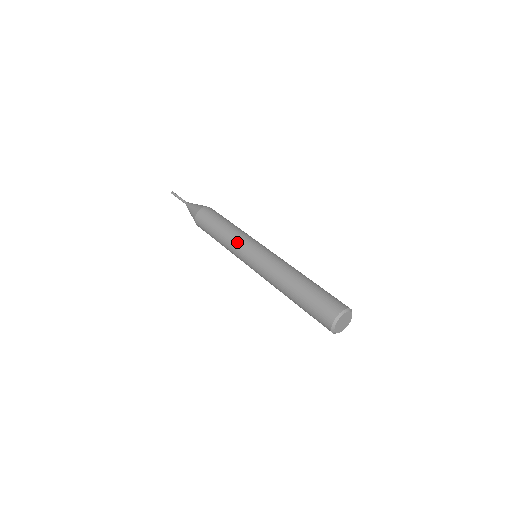
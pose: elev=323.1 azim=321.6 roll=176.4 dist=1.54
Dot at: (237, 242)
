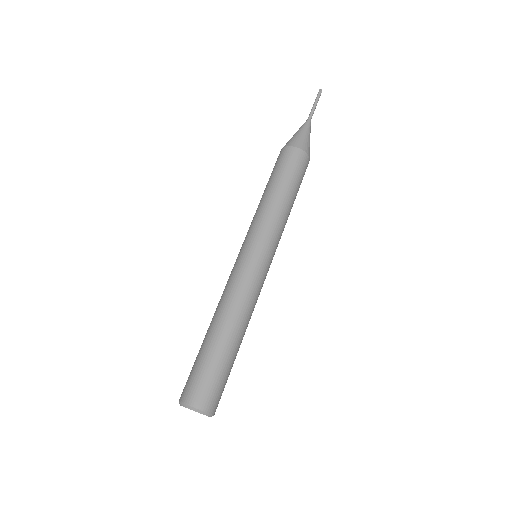
Dot at: (267, 227)
